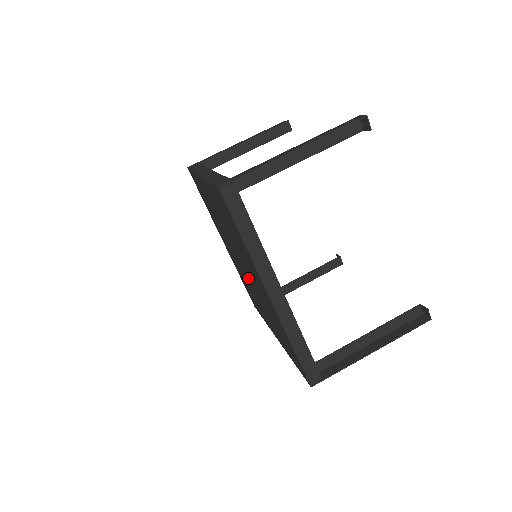
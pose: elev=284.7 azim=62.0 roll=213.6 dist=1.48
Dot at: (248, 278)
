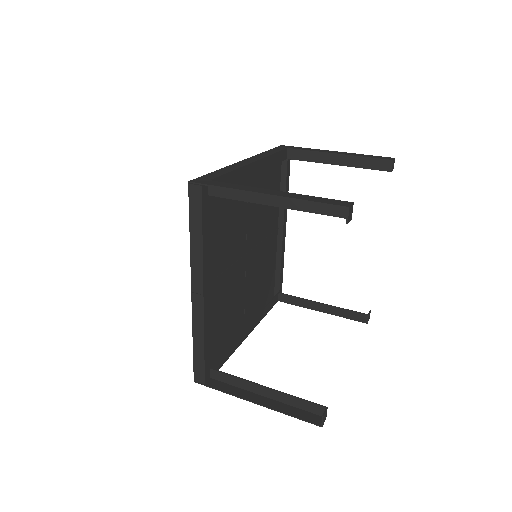
Dot at: occluded
